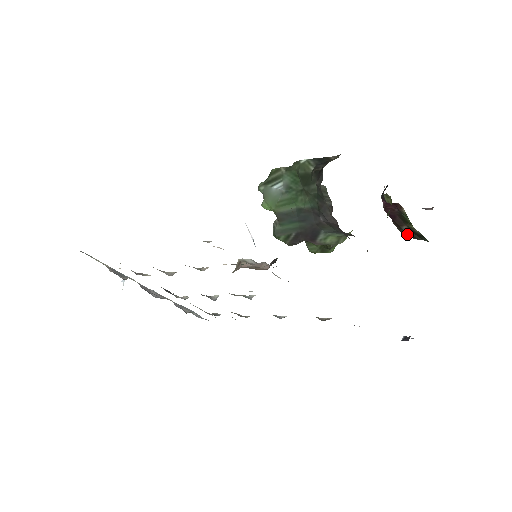
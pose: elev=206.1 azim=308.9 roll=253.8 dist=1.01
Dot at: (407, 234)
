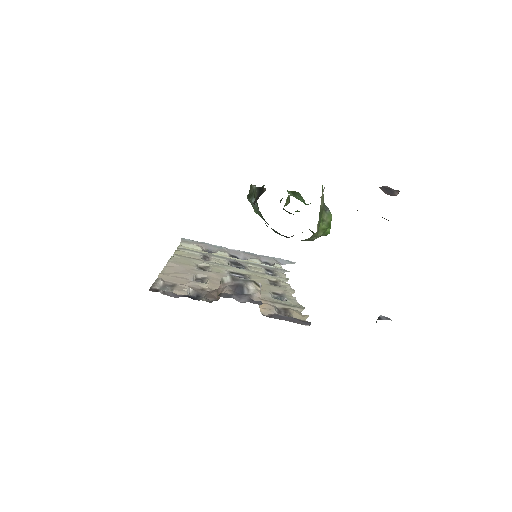
Dot at: occluded
